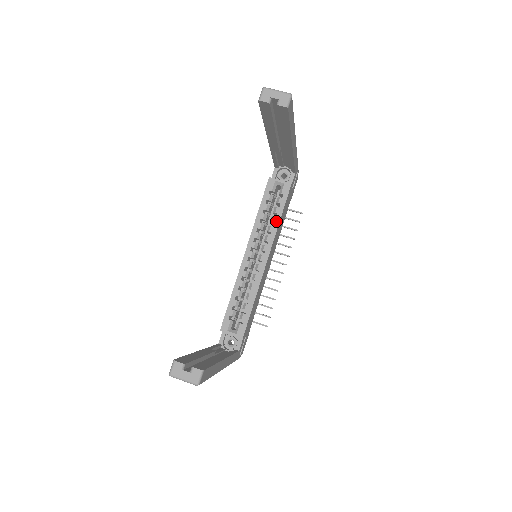
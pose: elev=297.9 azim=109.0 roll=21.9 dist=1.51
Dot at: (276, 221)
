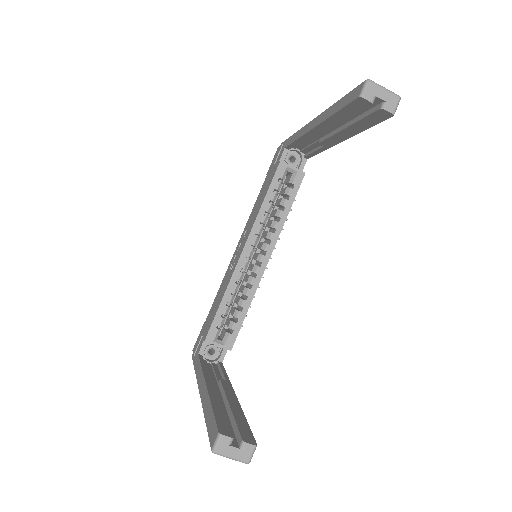
Dot at: (283, 216)
